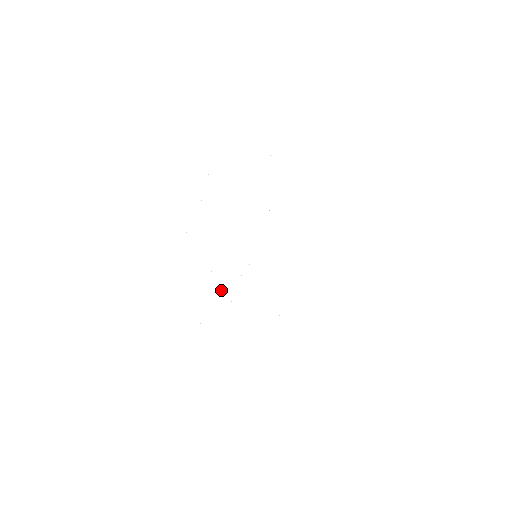
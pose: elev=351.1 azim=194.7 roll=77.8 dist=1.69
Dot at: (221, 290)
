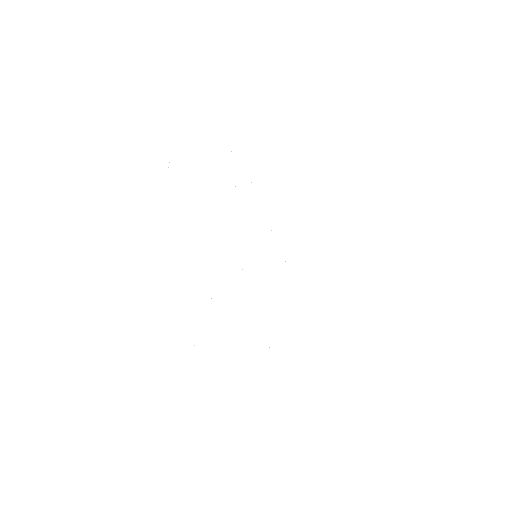
Dot at: occluded
